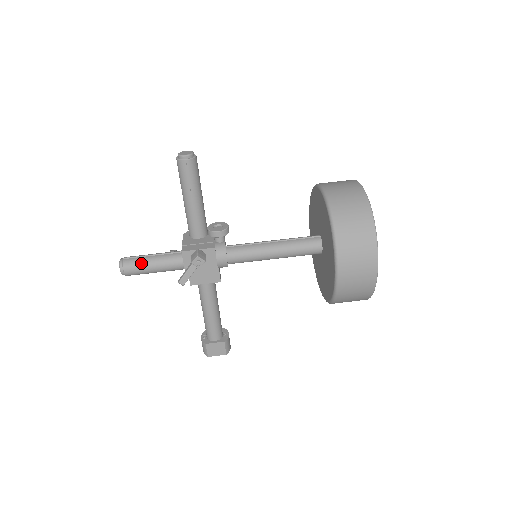
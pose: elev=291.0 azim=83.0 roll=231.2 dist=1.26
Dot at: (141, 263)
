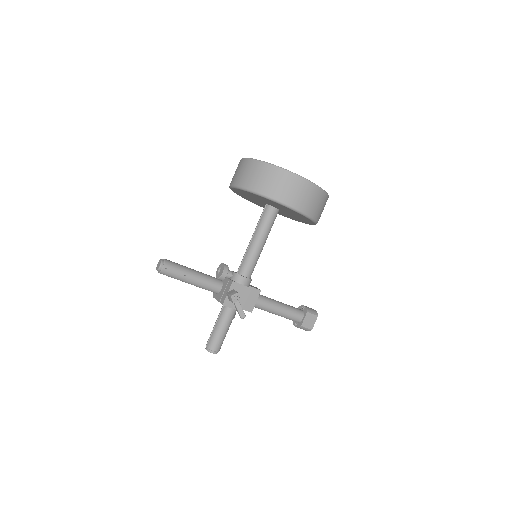
Dot at: (215, 337)
